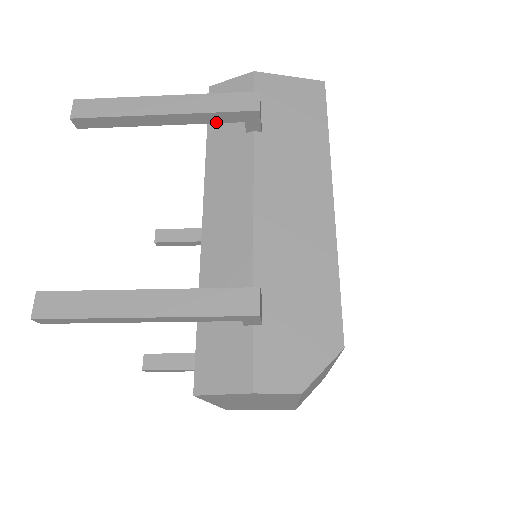
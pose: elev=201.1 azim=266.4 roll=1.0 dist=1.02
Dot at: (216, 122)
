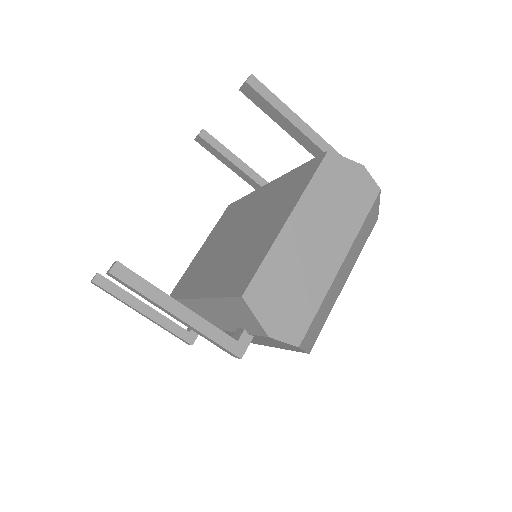
Dot at: occluded
